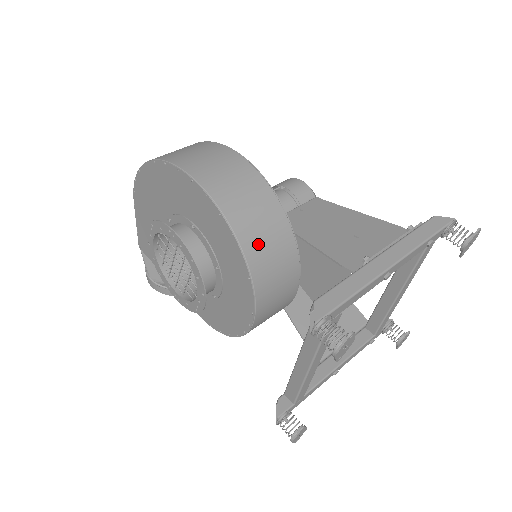
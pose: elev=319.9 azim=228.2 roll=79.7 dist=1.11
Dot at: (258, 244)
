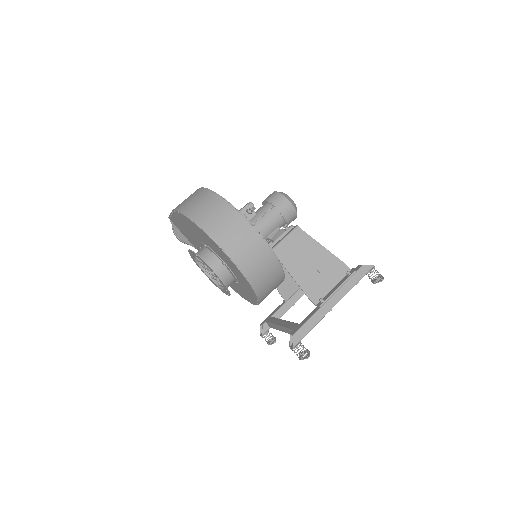
Dot at: (265, 287)
